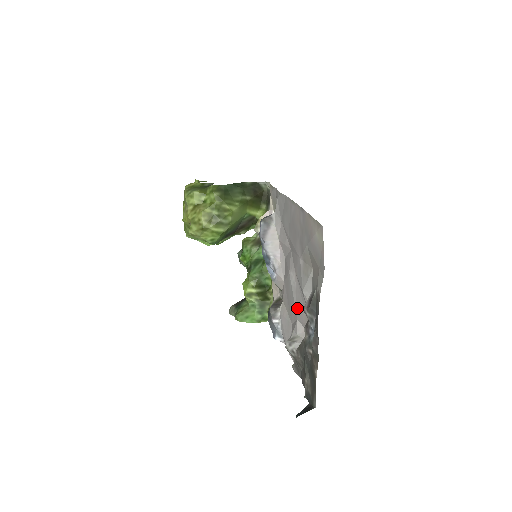
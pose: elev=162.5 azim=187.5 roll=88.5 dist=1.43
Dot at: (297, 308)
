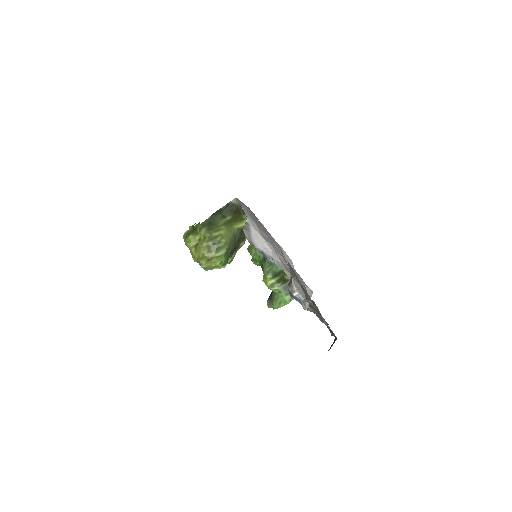
Dot at: occluded
